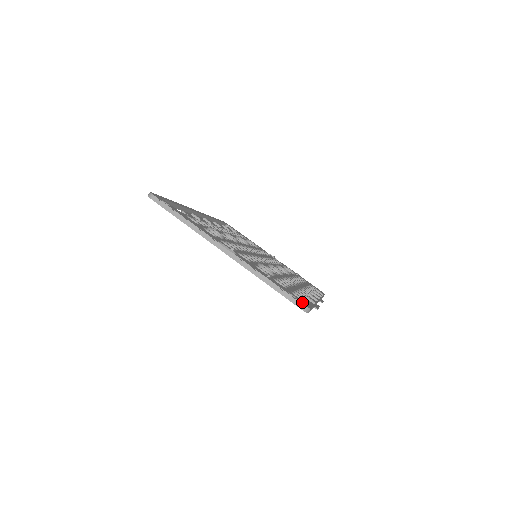
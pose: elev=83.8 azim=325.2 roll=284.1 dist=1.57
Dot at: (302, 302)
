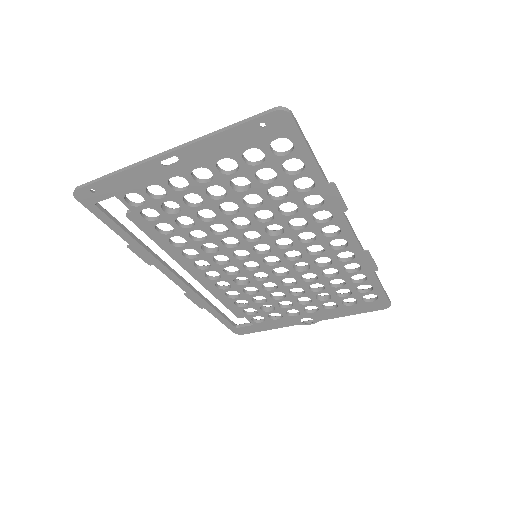
Dot at: (278, 118)
